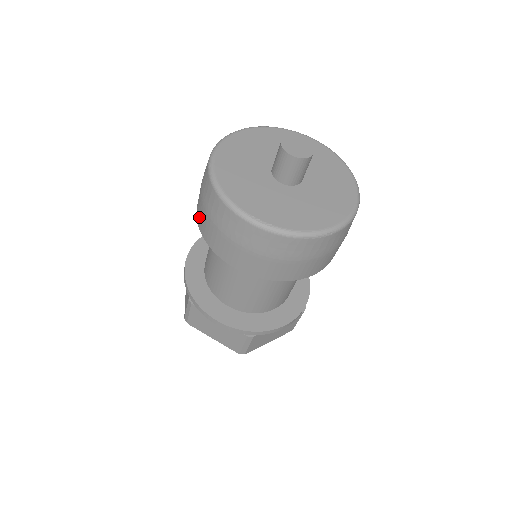
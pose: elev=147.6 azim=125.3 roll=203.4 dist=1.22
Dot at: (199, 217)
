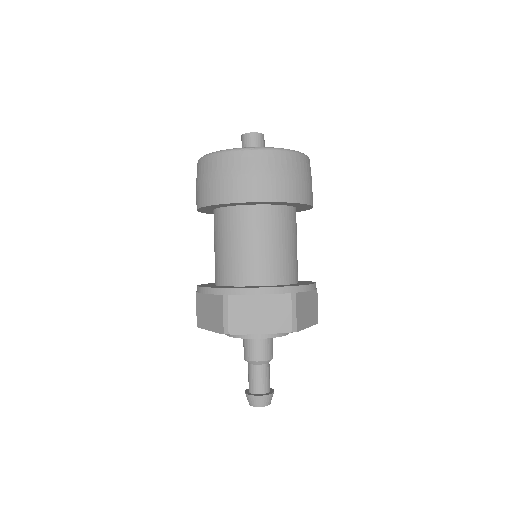
Dot at: occluded
